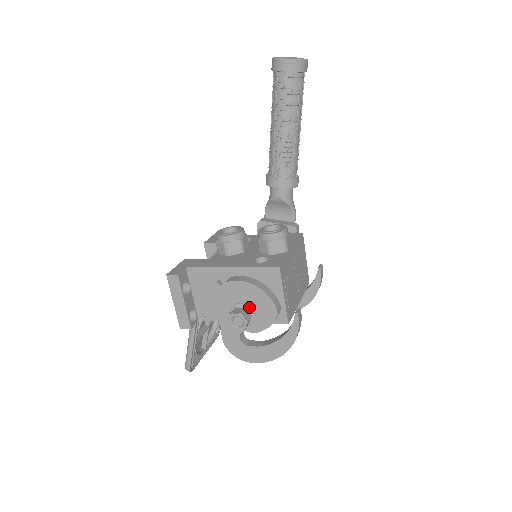
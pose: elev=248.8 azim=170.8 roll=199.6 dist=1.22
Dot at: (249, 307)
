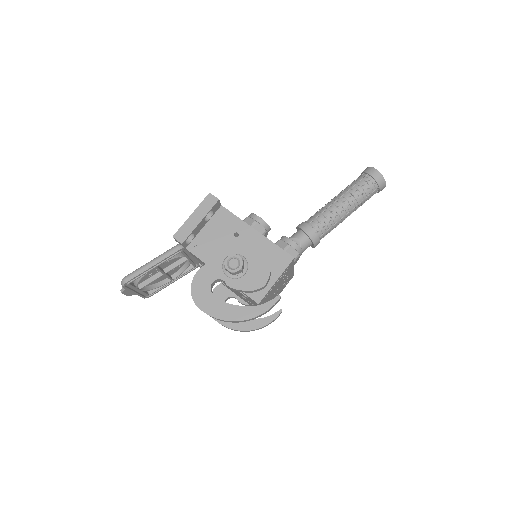
Dot at: (248, 264)
